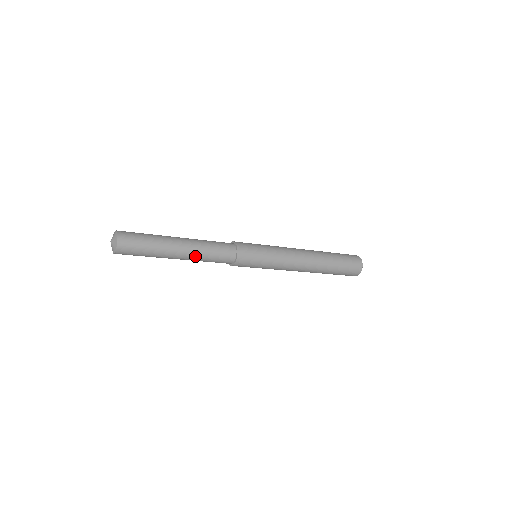
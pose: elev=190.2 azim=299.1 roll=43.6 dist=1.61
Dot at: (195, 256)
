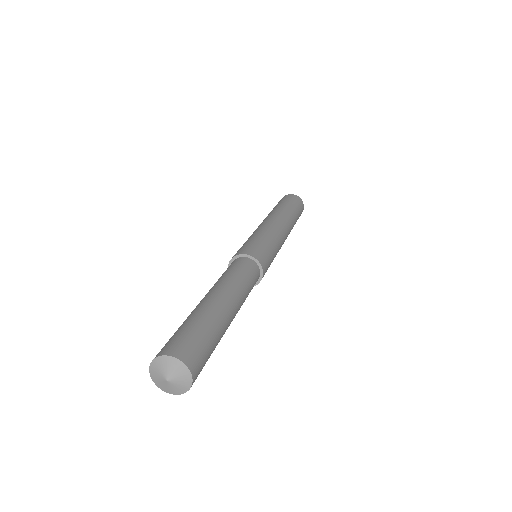
Dot at: (240, 306)
